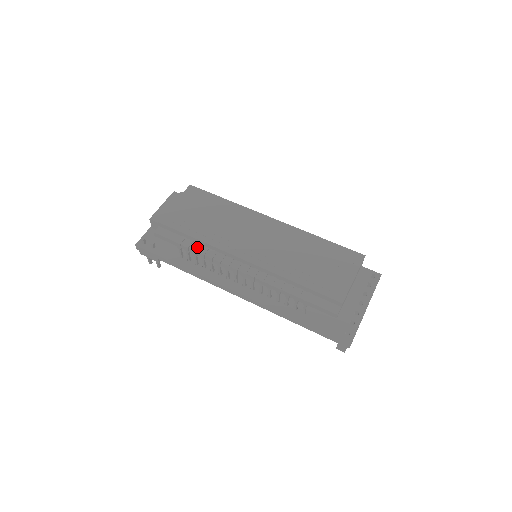
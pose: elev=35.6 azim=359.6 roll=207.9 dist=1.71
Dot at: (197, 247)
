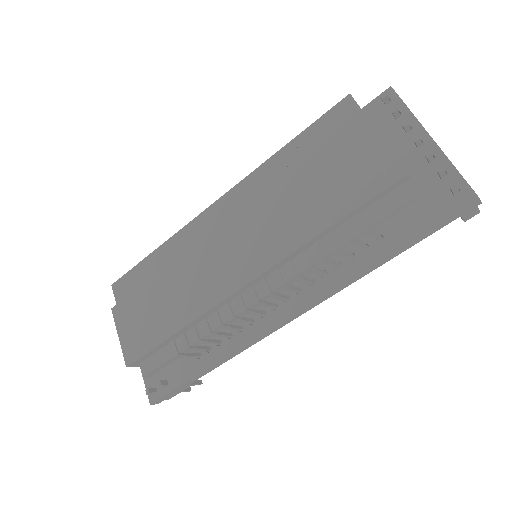
Dot at: (194, 334)
